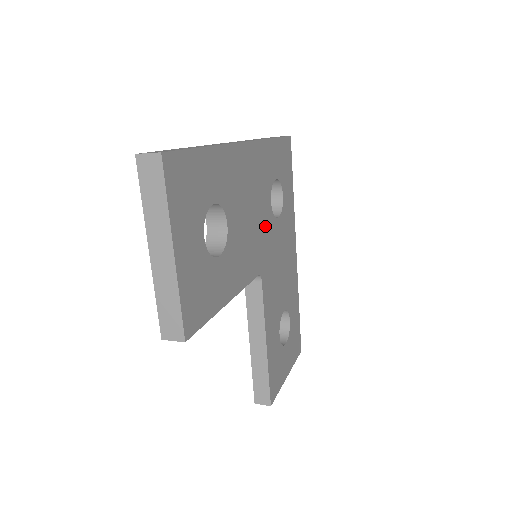
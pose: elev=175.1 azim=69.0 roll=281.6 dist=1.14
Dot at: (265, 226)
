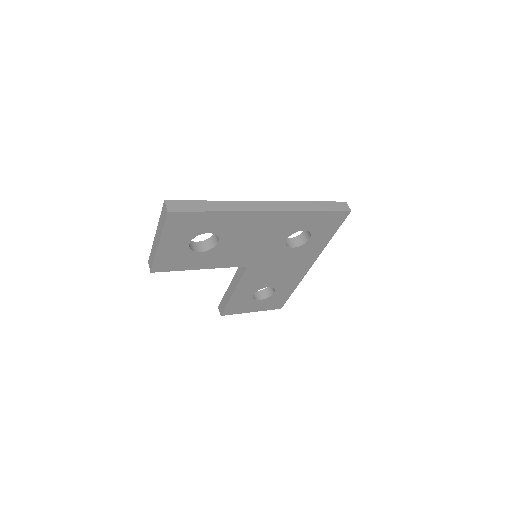
Dot at: (269, 249)
